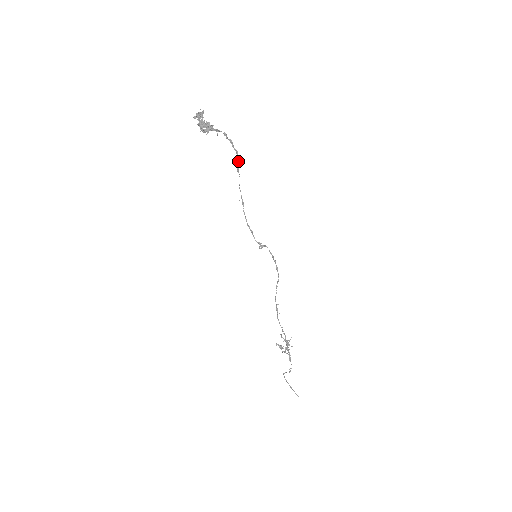
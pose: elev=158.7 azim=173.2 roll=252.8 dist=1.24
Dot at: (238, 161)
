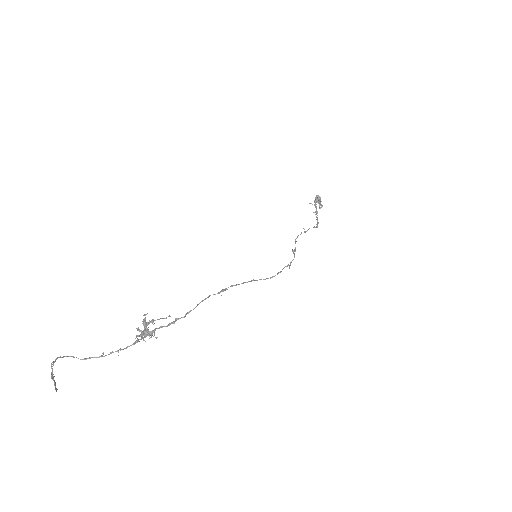
Dot at: (317, 227)
